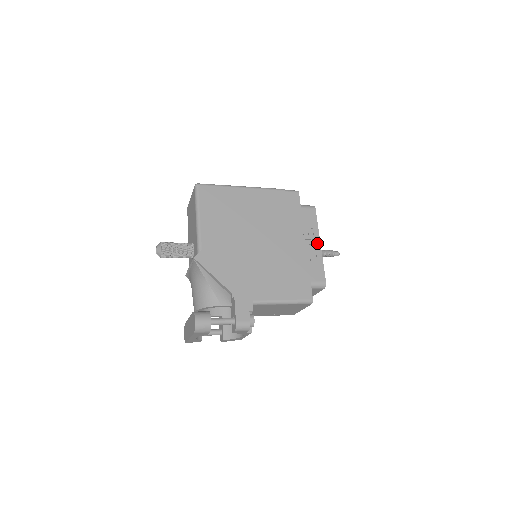
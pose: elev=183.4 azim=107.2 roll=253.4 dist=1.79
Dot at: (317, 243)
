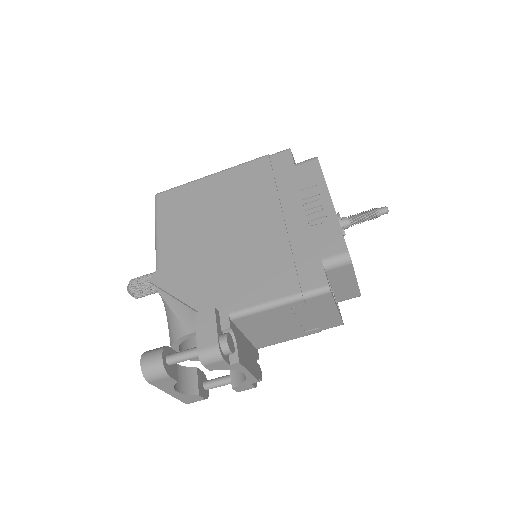
Dot at: (326, 202)
